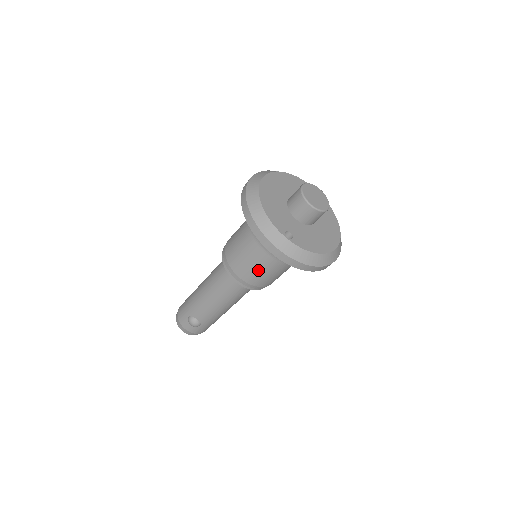
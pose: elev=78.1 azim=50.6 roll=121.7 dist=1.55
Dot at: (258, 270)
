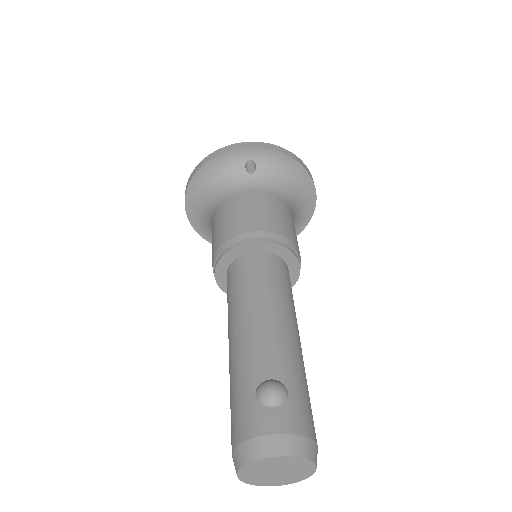
Dot at: (262, 210)
